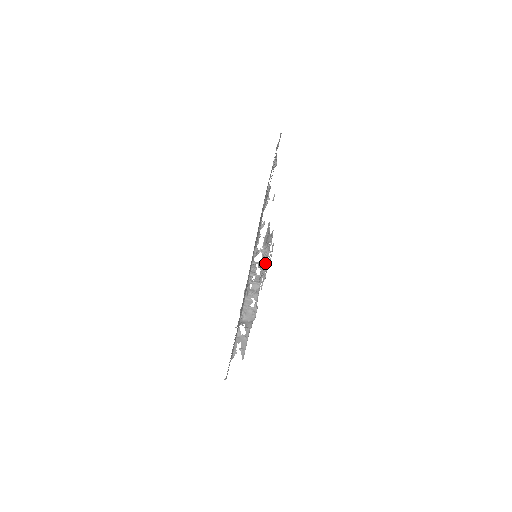
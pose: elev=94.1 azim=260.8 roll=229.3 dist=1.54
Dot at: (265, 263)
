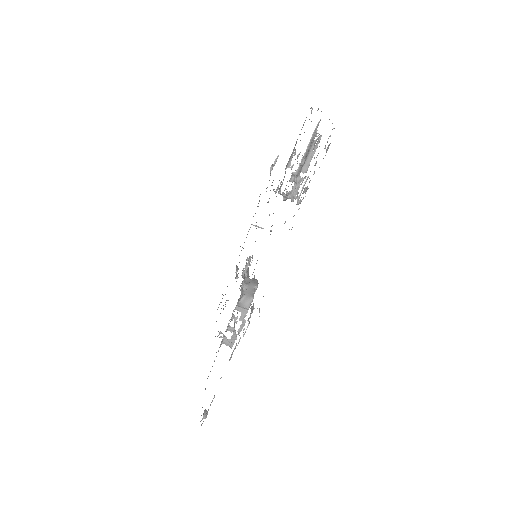
Dot at: occluded
